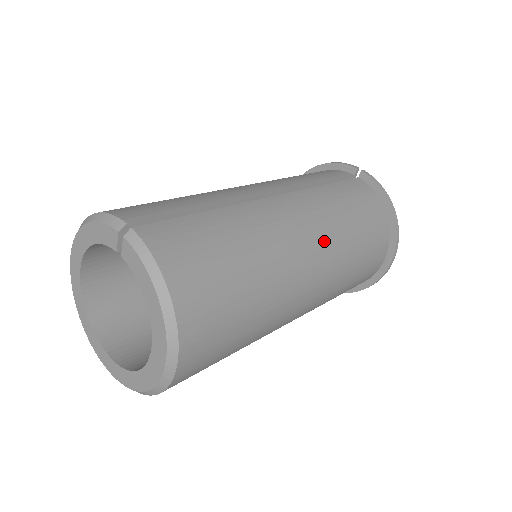
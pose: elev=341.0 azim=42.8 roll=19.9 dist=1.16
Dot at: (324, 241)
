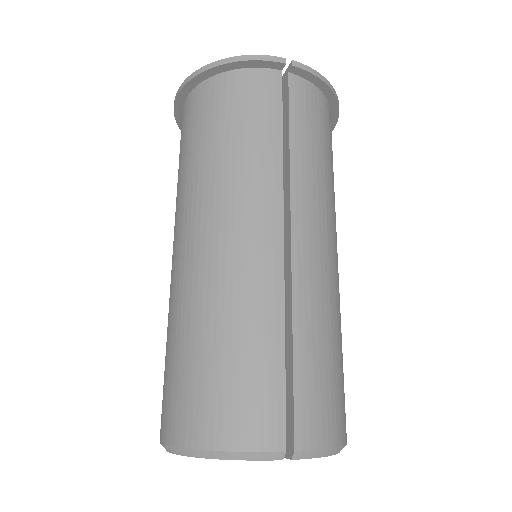
Dot at: (334, 225)
